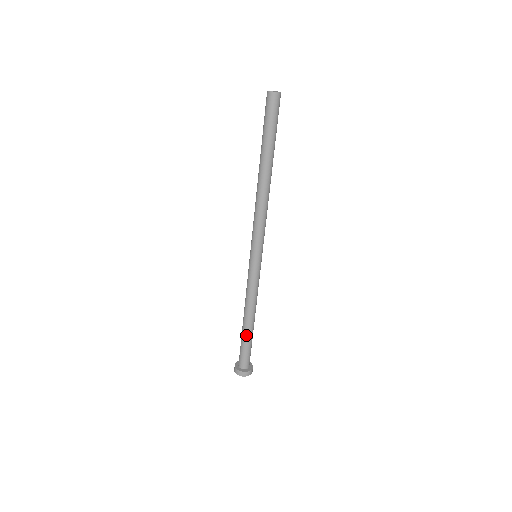
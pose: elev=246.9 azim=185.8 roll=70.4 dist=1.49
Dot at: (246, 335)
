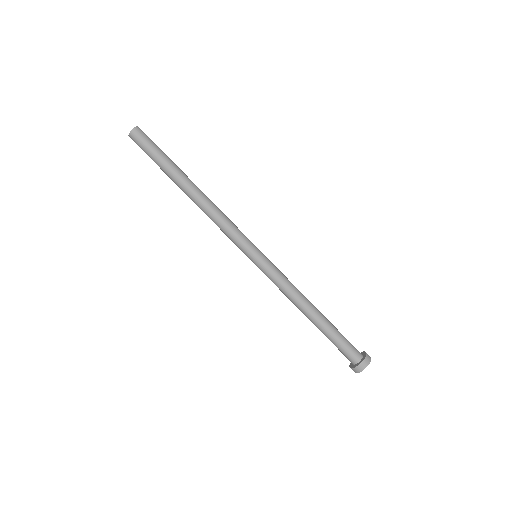
Dot at: (327, 326)
